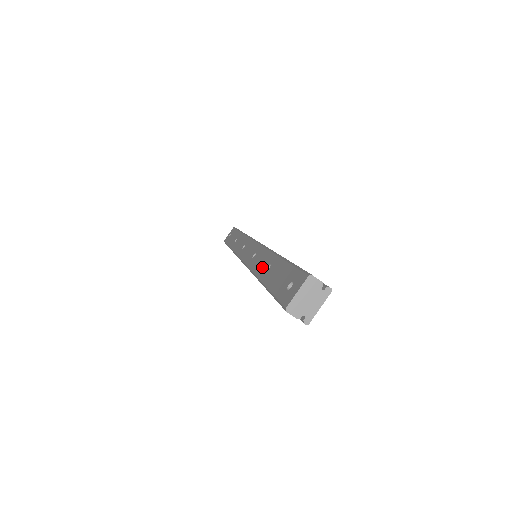
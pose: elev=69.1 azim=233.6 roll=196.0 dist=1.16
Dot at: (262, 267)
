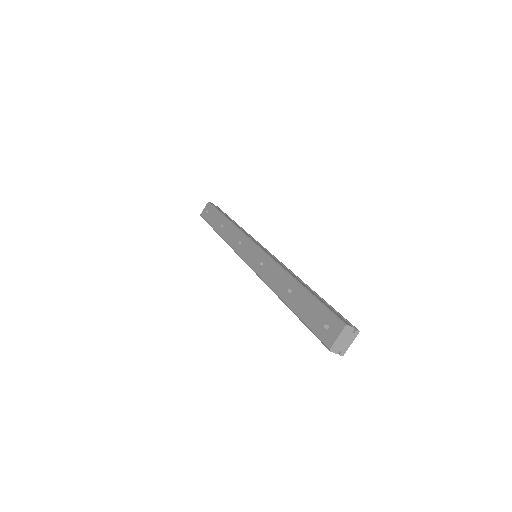
Dot at: (280, 286)
